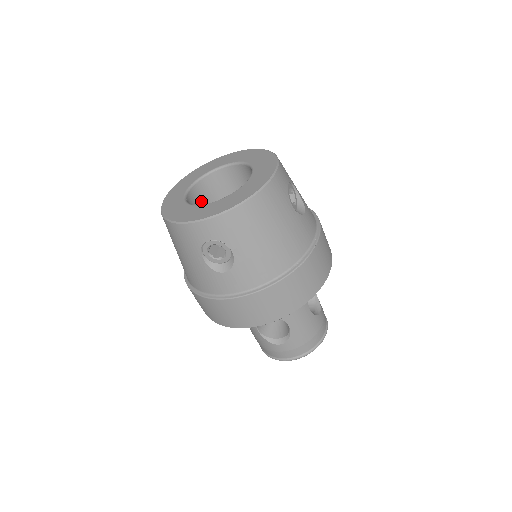
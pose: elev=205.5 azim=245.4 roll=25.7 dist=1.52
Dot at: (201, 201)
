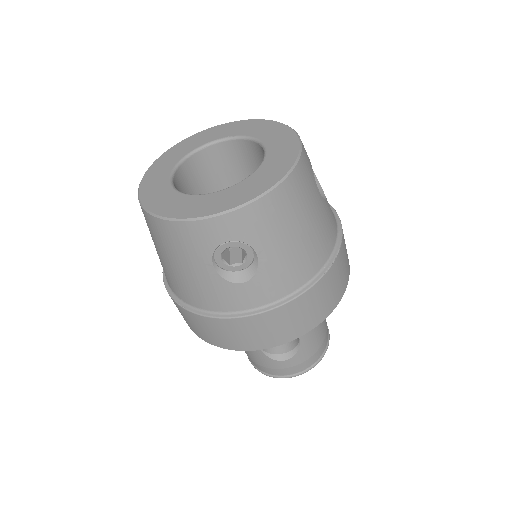
Dot at: (186, 189)
